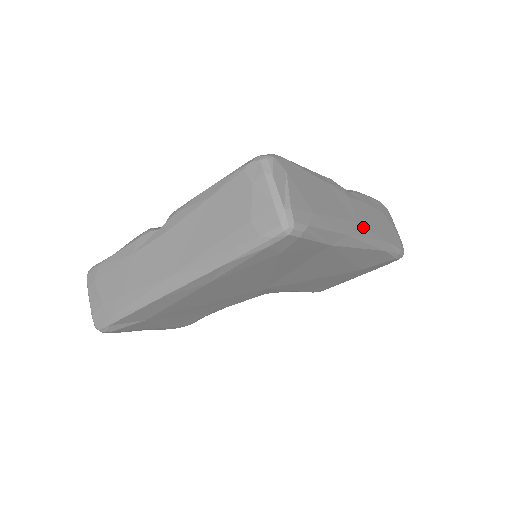
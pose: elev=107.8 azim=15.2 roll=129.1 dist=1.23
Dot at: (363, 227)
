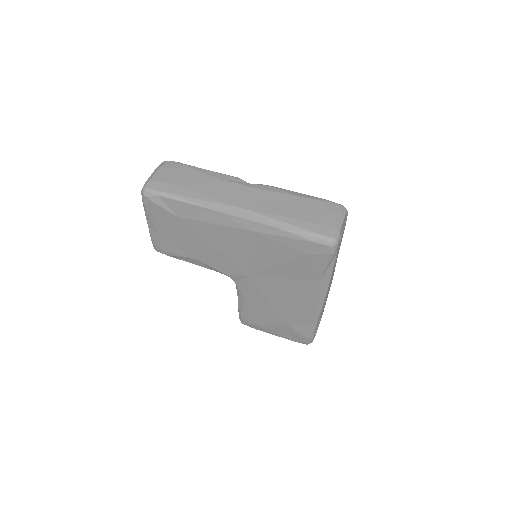
Dot at: occluded
